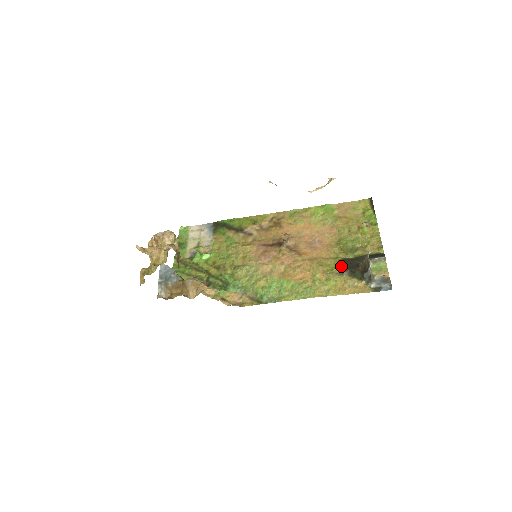
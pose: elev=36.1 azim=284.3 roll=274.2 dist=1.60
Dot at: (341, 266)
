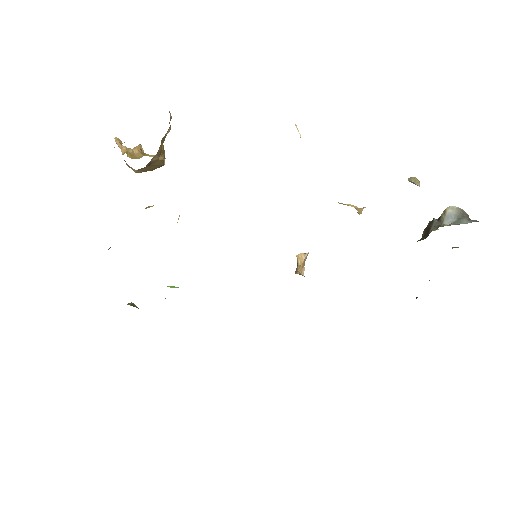
Dot at: occluded
